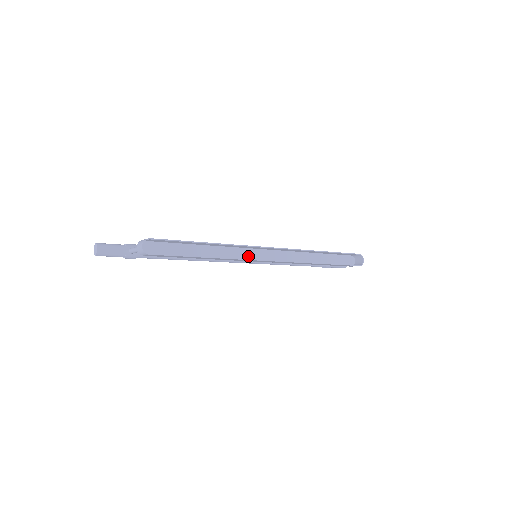
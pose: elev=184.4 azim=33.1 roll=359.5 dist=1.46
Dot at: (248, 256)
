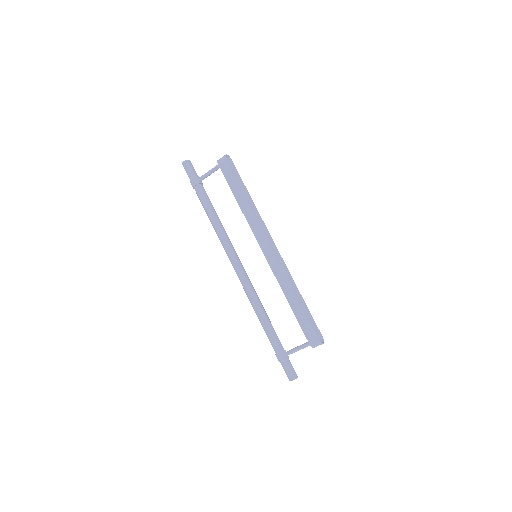
Dot at: (258, 238)
